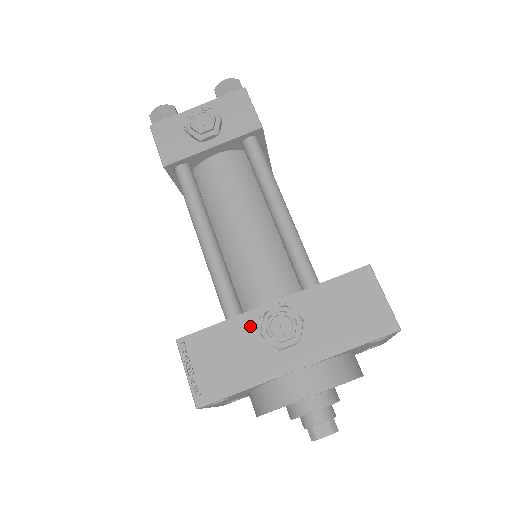
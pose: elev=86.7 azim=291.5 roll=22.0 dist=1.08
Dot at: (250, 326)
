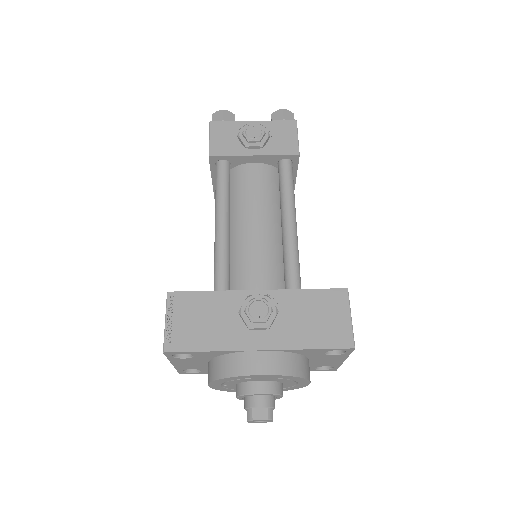
Dot at: (233, 302)
